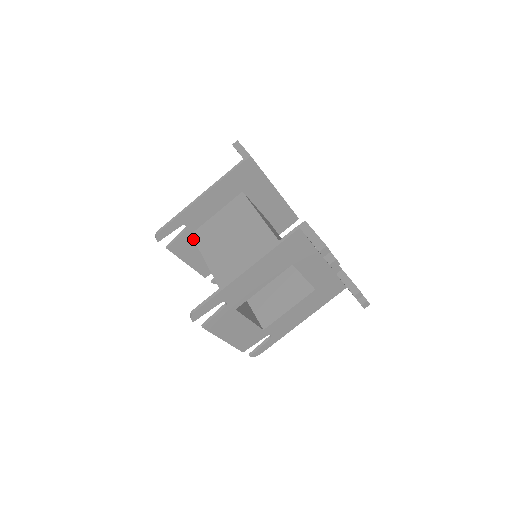
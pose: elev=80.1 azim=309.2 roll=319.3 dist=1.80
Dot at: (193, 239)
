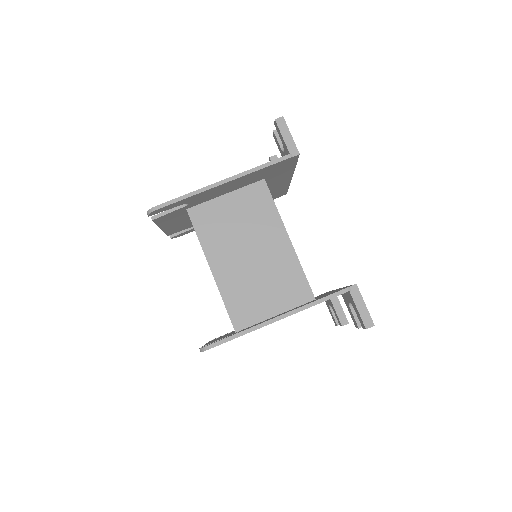
Dot at: (184, 212)
